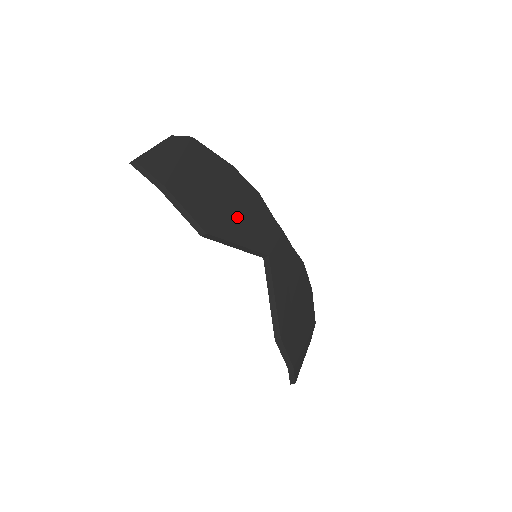
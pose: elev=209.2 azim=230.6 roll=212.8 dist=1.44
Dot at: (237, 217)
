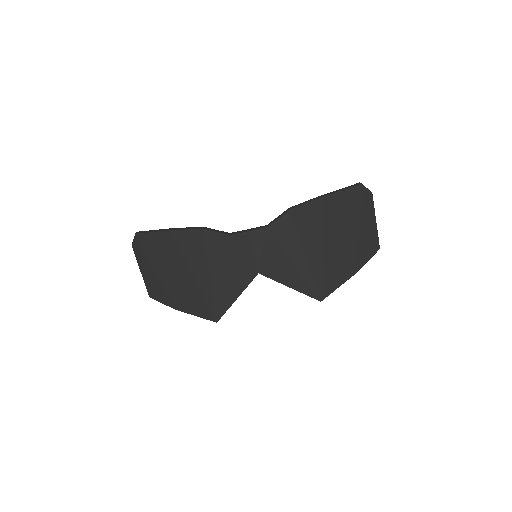
Dot at: (216, 282)
